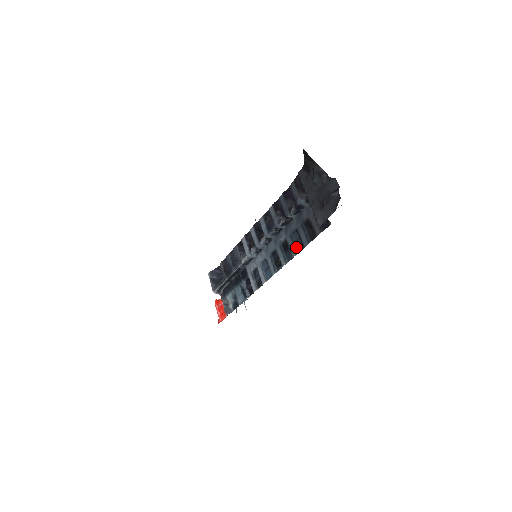
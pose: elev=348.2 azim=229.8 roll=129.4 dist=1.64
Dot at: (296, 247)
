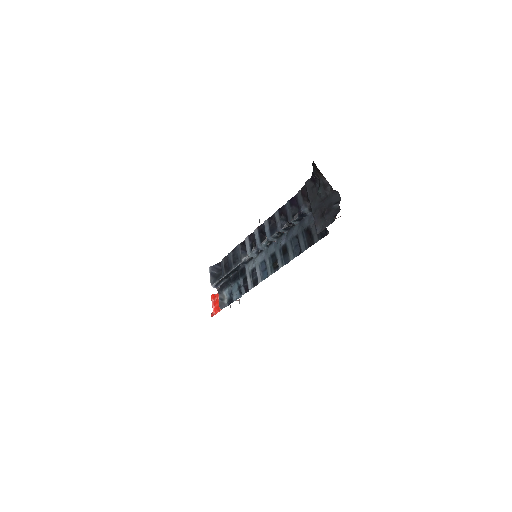
Dot at: (294, 252)
